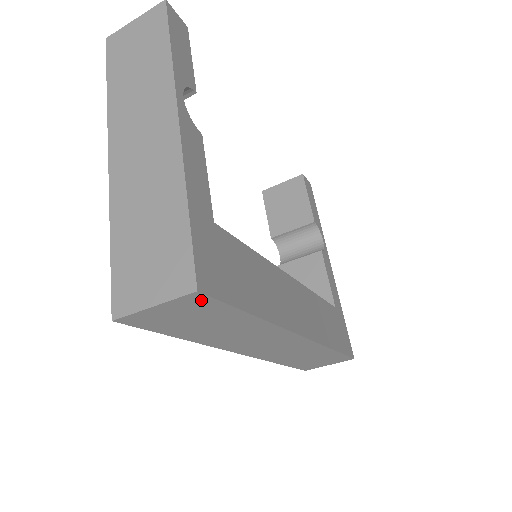
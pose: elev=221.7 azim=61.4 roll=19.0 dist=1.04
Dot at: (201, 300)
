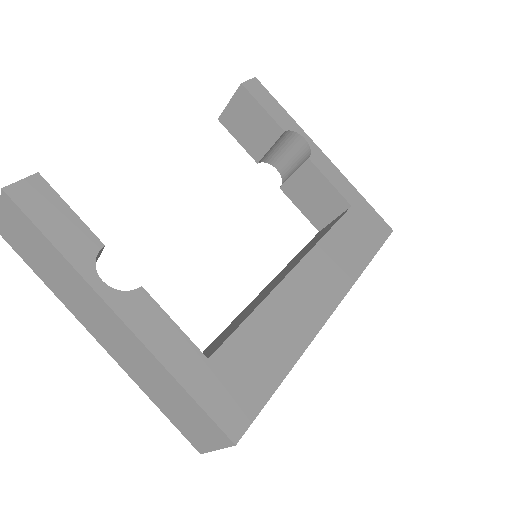
Dot at: (242, 431)
